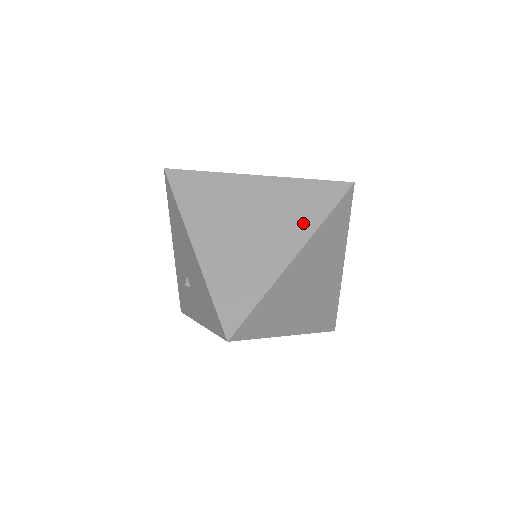
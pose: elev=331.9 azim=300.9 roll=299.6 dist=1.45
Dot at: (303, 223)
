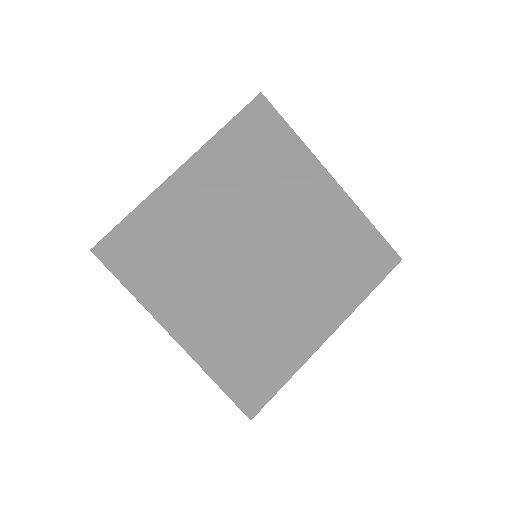
Dot at: (322, 317)
